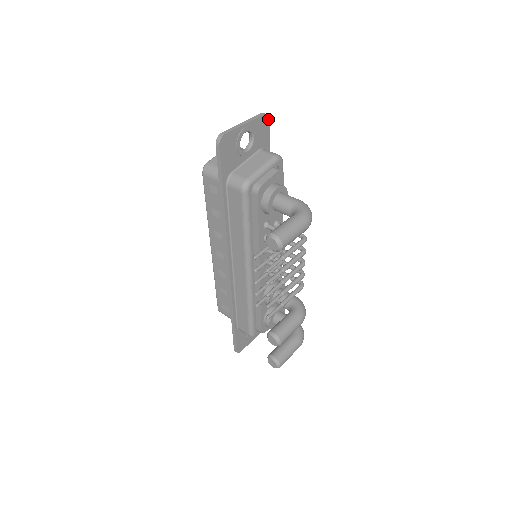
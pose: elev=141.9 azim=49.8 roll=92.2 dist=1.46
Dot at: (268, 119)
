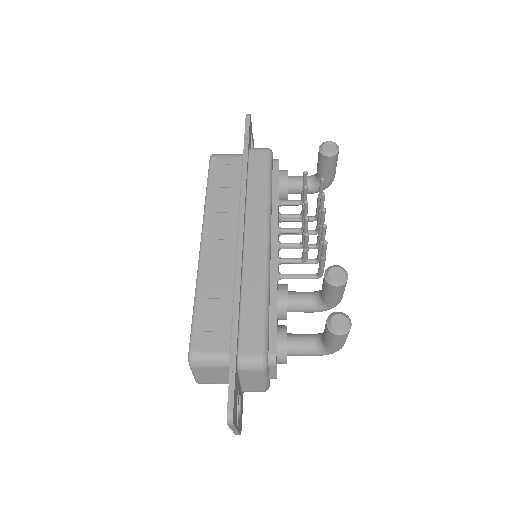
Dot at: occluded
